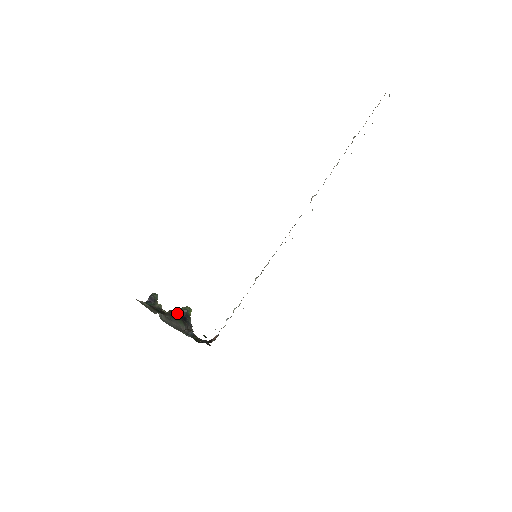
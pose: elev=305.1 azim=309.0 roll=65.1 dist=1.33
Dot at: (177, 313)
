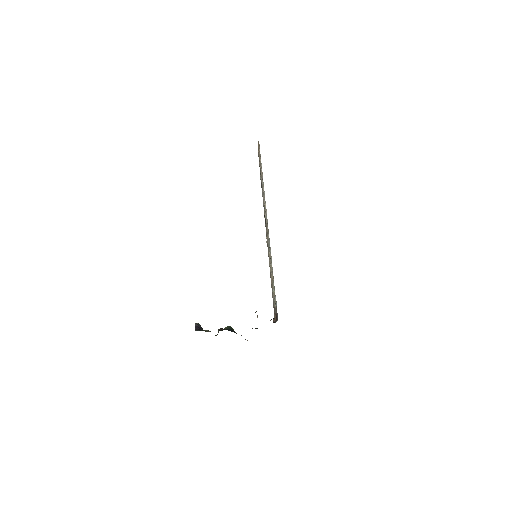
Dot at: occluded
